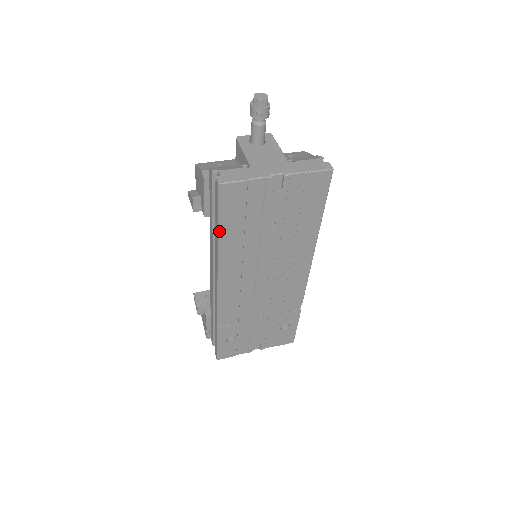
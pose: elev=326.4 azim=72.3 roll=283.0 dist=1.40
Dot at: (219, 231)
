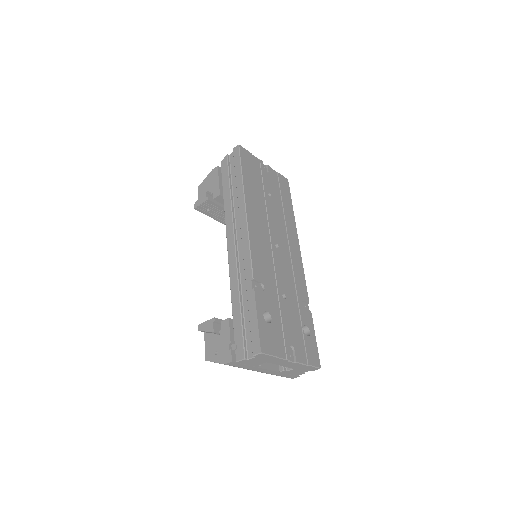
Dot at: (242, 176)
